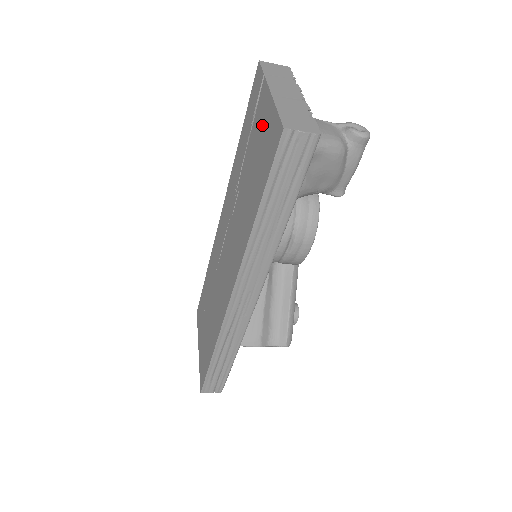
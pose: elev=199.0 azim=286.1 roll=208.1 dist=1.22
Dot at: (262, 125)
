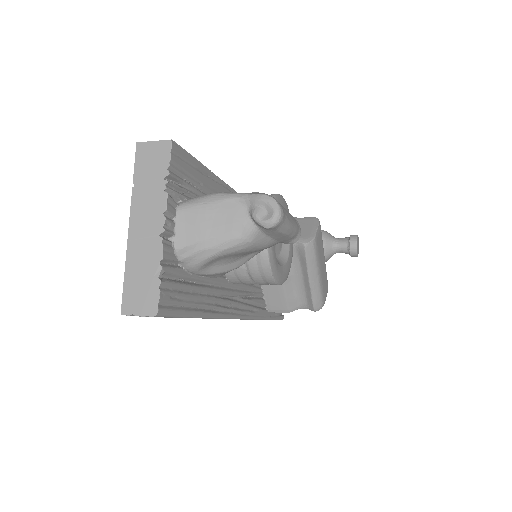
Dot at: occluded
